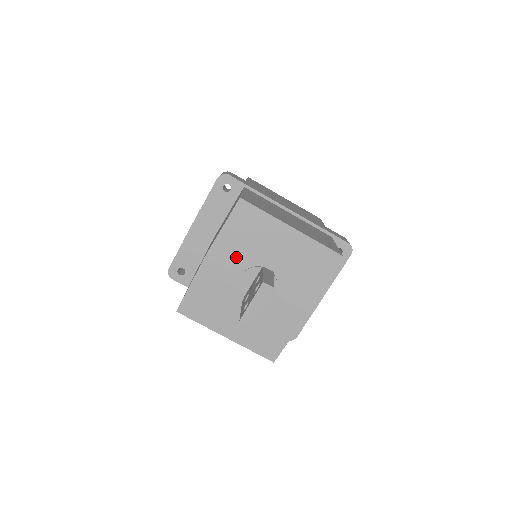
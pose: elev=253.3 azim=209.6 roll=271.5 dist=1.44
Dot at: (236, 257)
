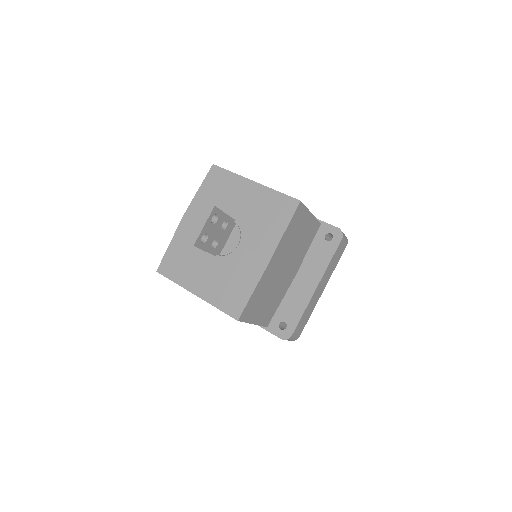
Dot at: occluded
